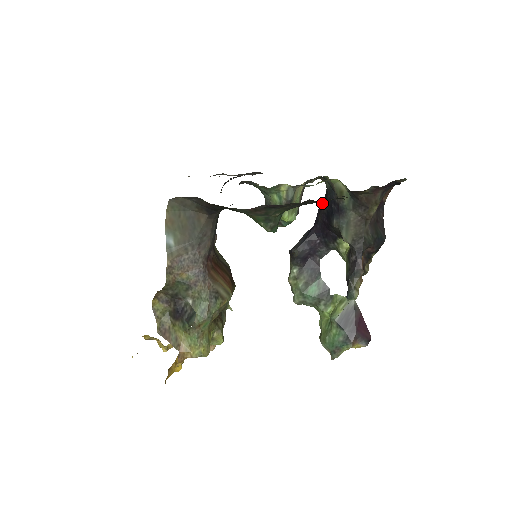
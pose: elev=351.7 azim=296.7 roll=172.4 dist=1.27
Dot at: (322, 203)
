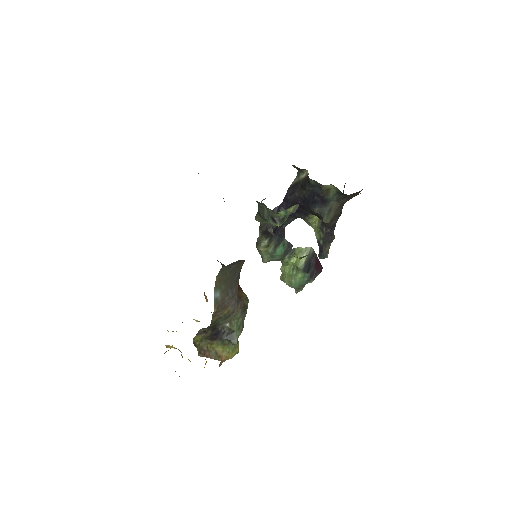
Dot at: (295, 188)
